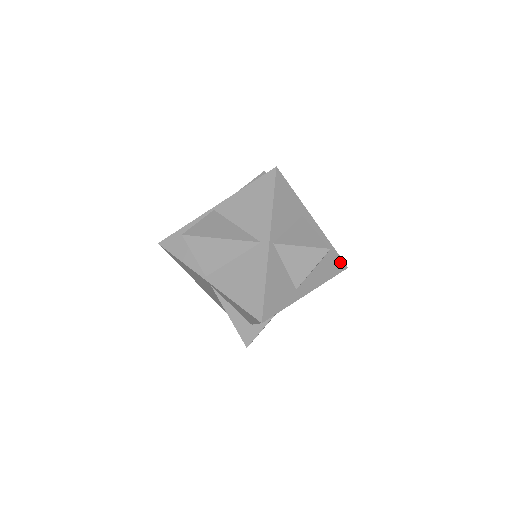
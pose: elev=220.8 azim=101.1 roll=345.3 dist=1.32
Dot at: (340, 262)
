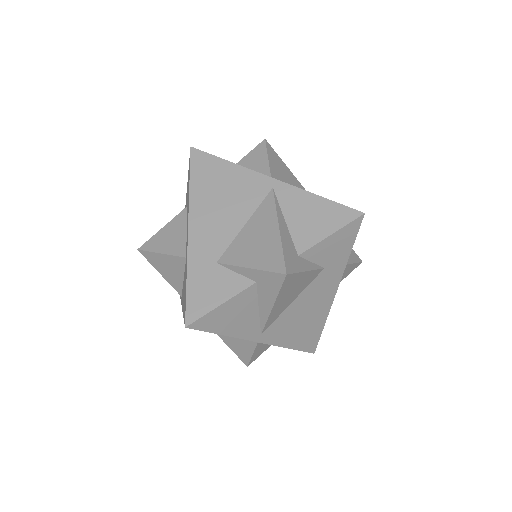
Dot at: occluded
